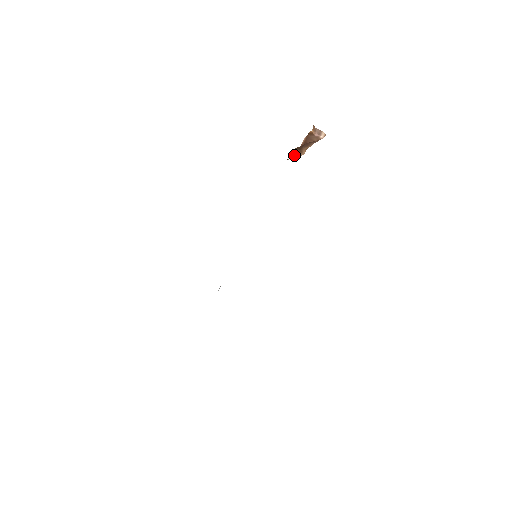
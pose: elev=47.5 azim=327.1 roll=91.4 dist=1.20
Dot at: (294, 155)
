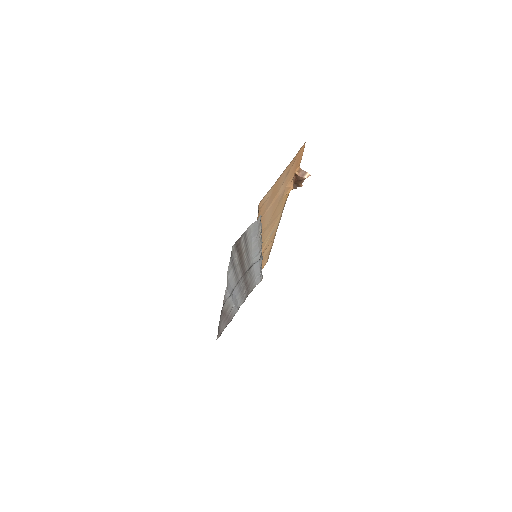
Dot at: (296, 186)
